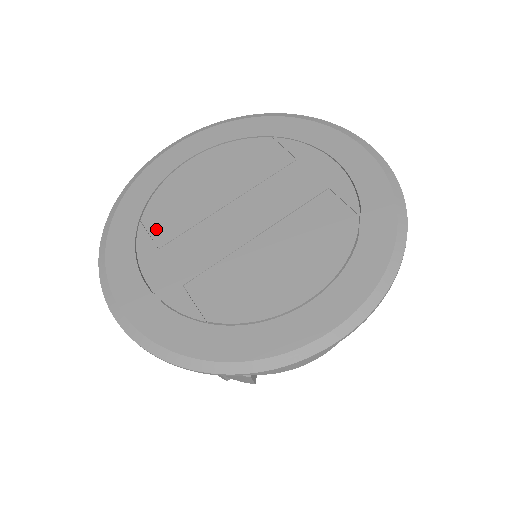
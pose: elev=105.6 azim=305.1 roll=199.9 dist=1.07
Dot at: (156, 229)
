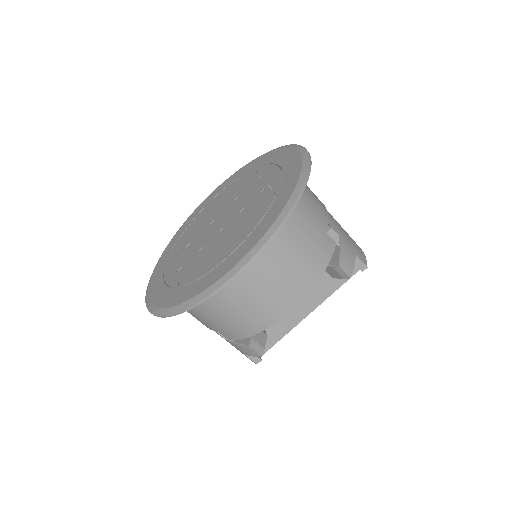
Dot at: (180, 246)
